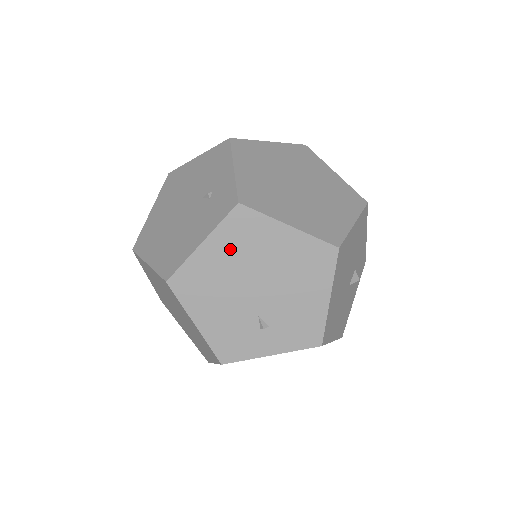
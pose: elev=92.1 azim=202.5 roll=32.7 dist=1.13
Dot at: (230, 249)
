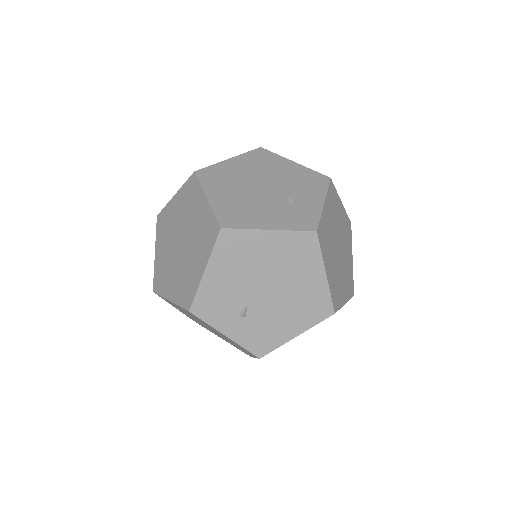
Dot at: (280, 251)
